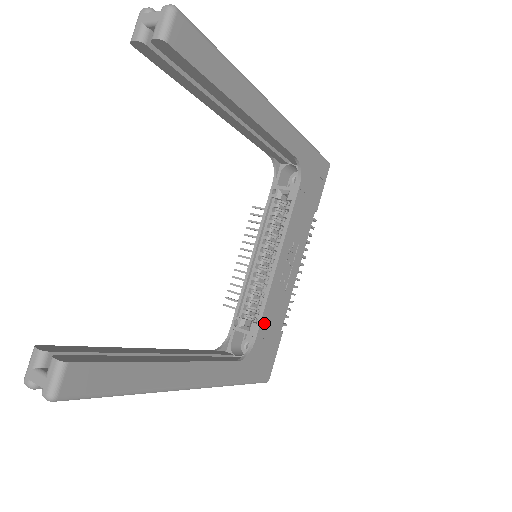
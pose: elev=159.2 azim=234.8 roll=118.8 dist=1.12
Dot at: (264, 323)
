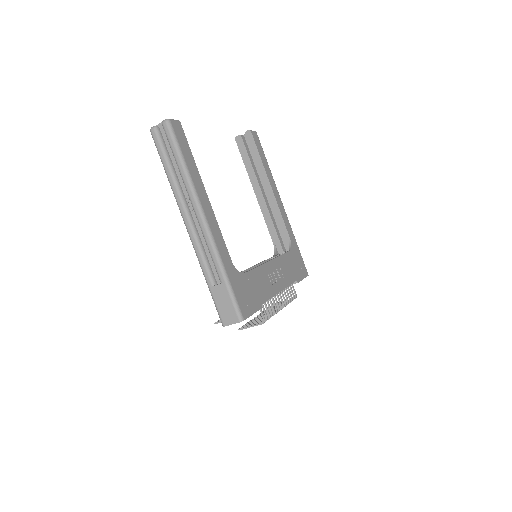
Dot at: (253, 275)
